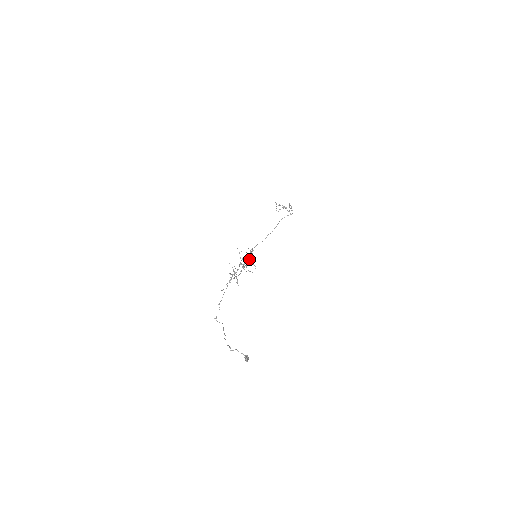
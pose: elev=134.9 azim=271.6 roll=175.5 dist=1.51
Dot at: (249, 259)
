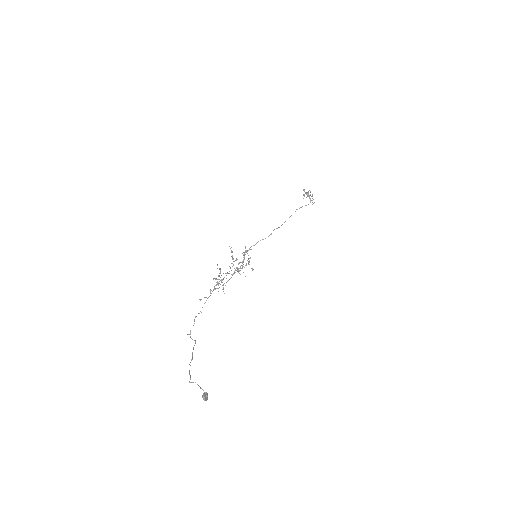
Dot at: occluded
